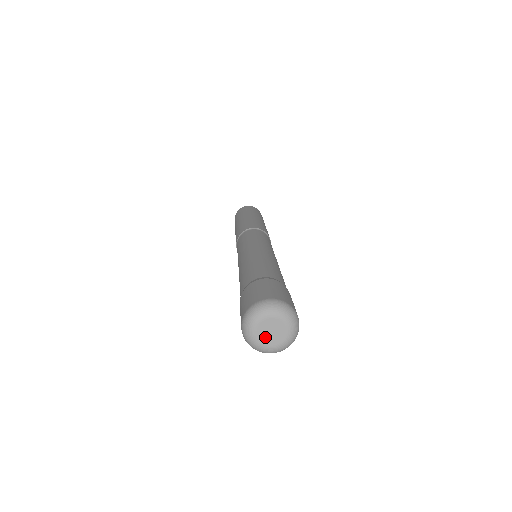
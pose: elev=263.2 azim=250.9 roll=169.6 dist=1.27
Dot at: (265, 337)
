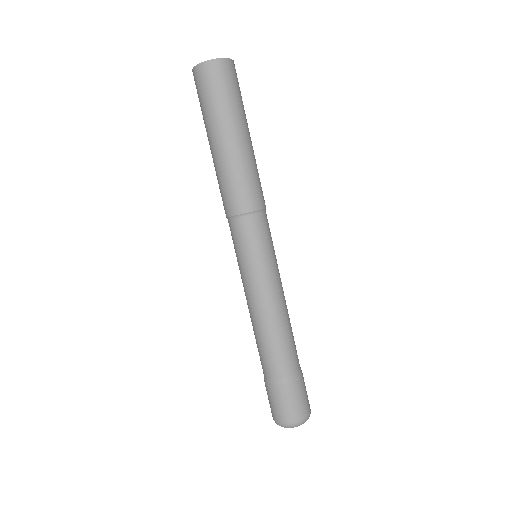
Dot at: occluded
